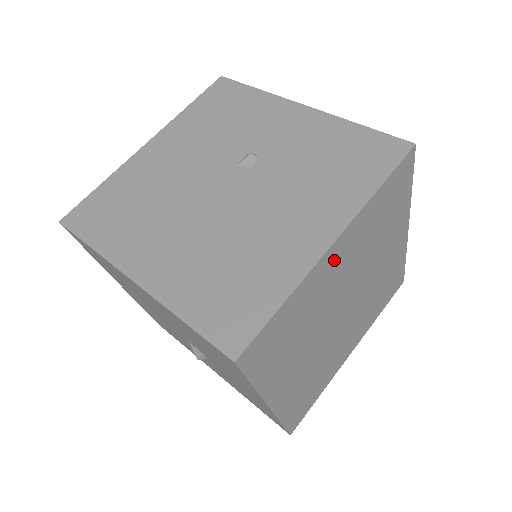
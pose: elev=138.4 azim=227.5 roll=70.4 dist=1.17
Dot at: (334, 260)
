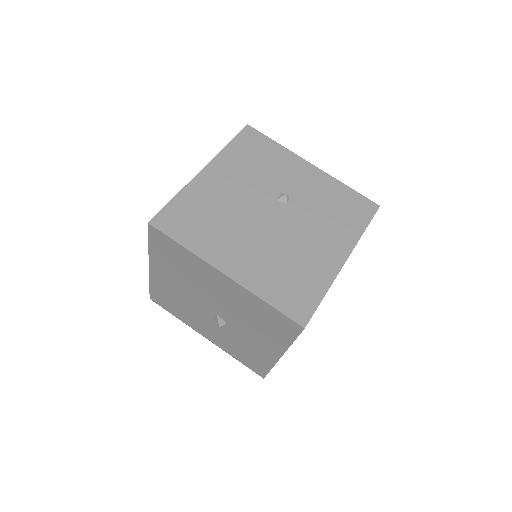
Dot at: occluded
